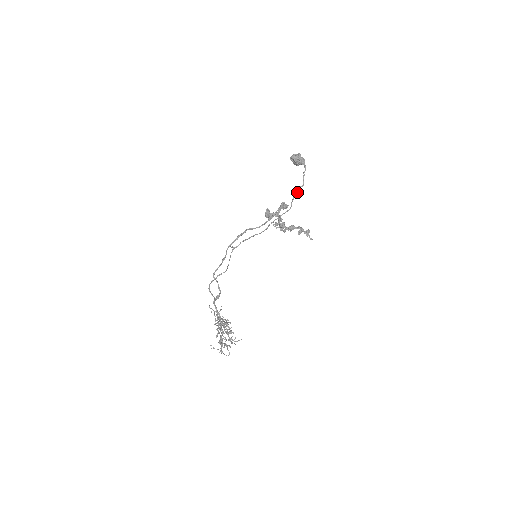
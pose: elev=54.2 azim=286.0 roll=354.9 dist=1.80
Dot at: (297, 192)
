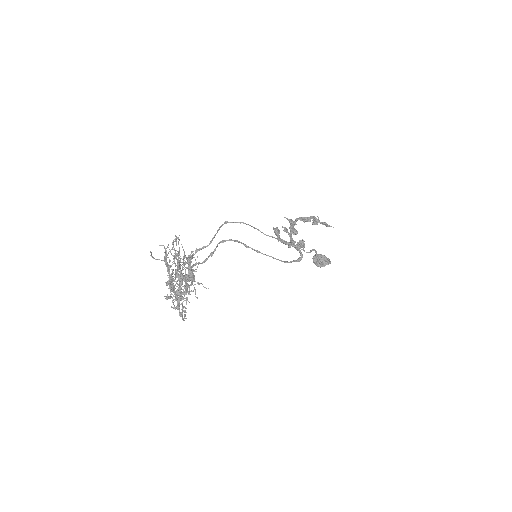
Dot at: (318, 259)
